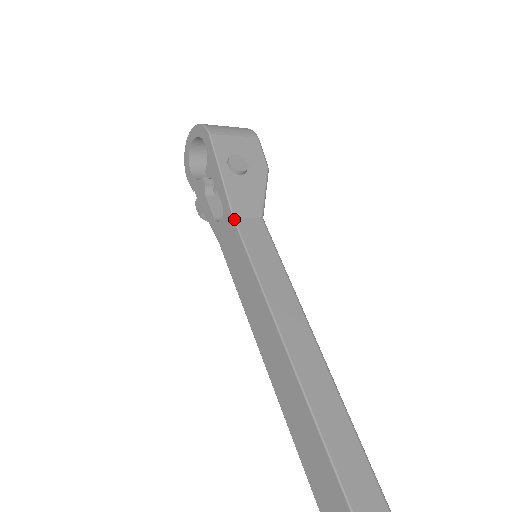
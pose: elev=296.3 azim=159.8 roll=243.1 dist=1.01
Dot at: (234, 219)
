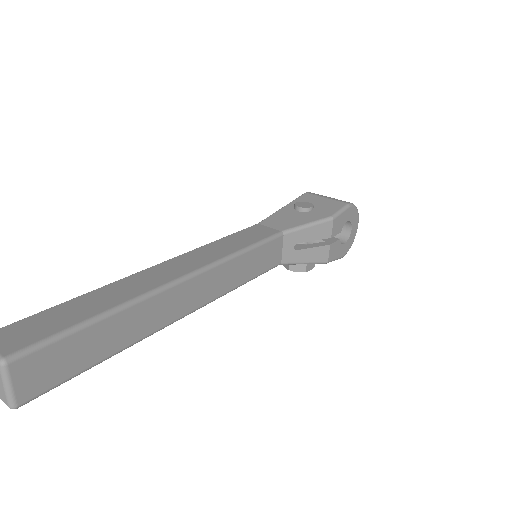
Dot at: (257, 224)
